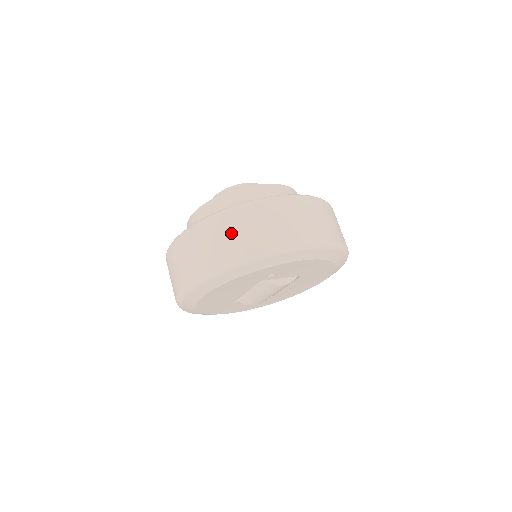
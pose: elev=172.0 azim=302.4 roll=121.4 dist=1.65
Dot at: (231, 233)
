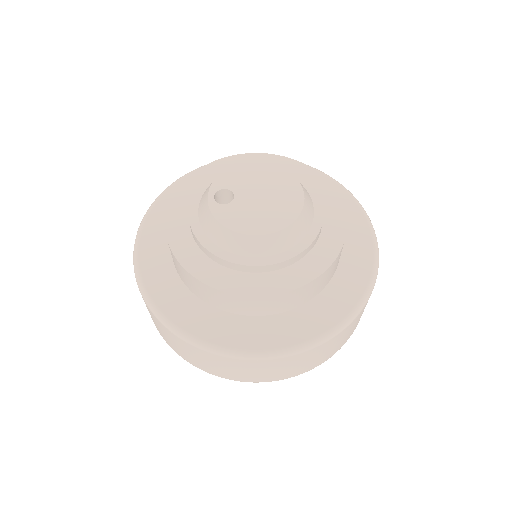
Dot at: (146, 306)
